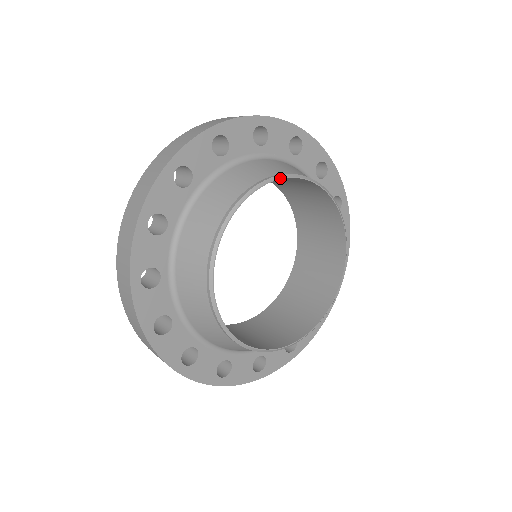
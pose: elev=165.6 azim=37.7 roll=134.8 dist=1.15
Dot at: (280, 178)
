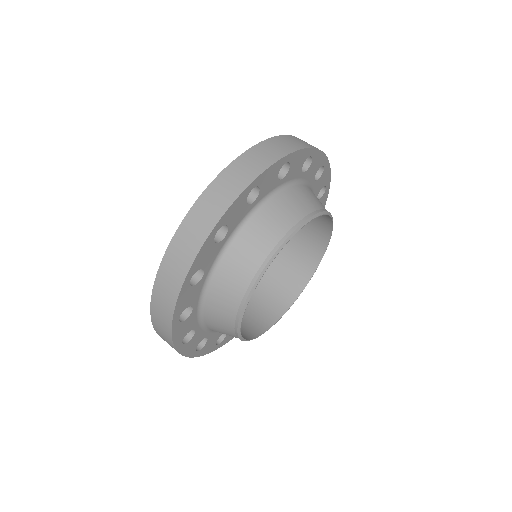
Dot at: (303, 226)
